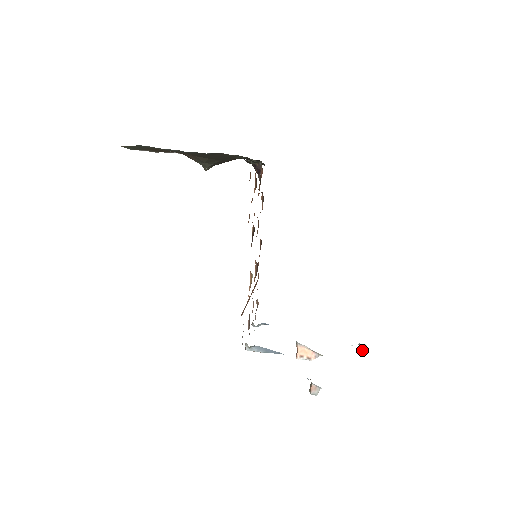
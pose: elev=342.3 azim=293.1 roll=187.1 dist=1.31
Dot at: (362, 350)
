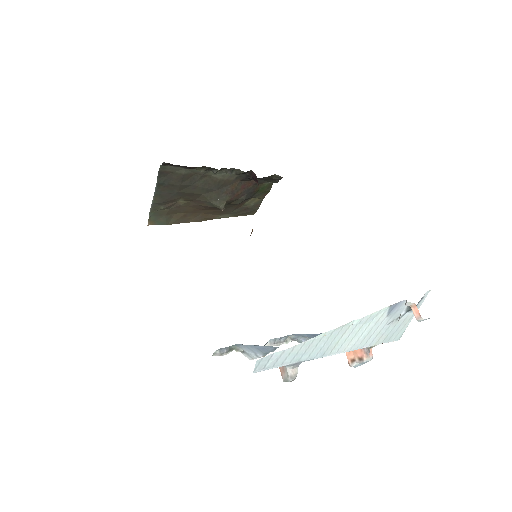
Dot at: (414, 314)
